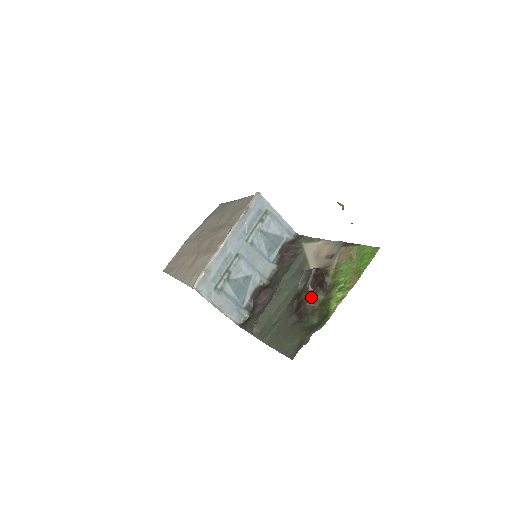
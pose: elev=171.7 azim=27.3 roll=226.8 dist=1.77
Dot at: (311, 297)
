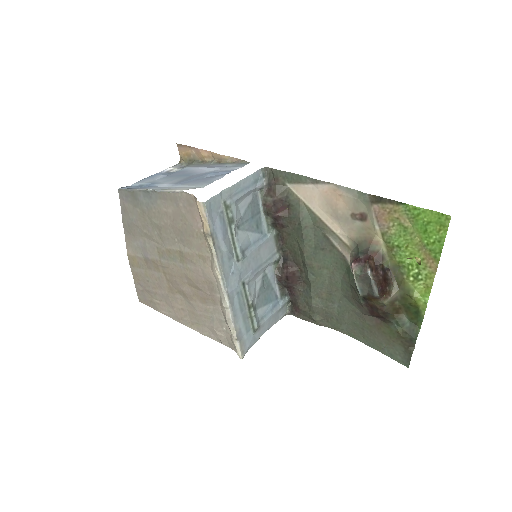
Dot at: (386, 303)
